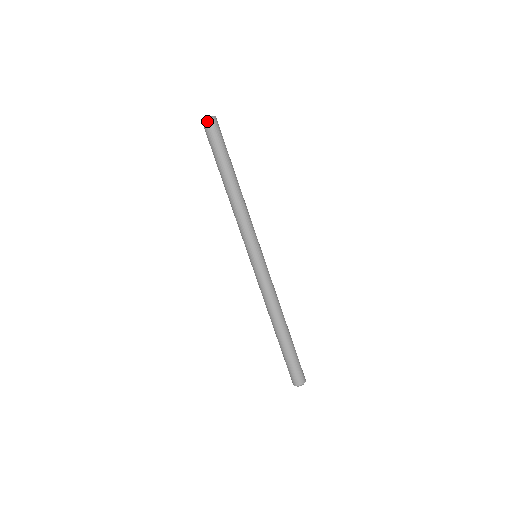
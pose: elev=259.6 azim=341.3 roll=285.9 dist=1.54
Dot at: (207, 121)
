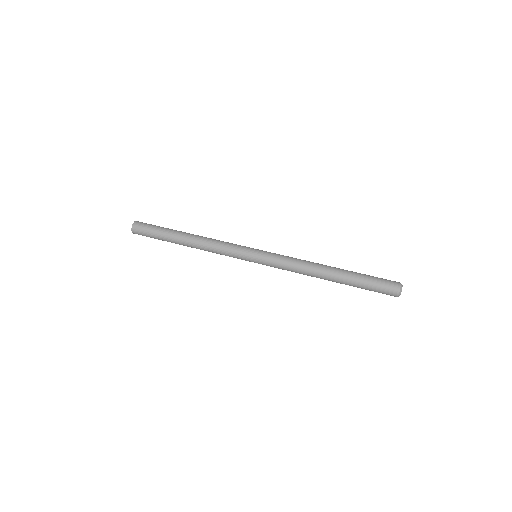
Dot at: (135, 223)
